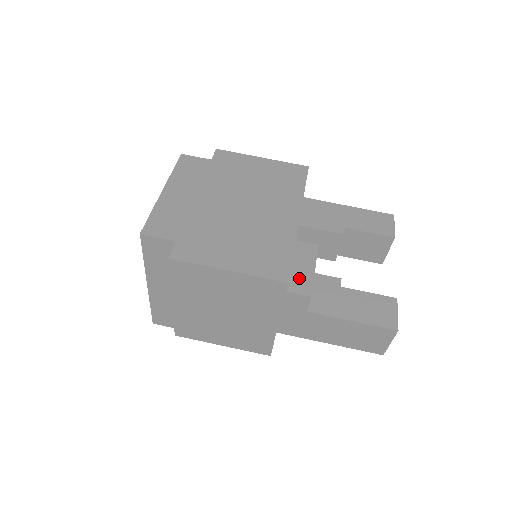
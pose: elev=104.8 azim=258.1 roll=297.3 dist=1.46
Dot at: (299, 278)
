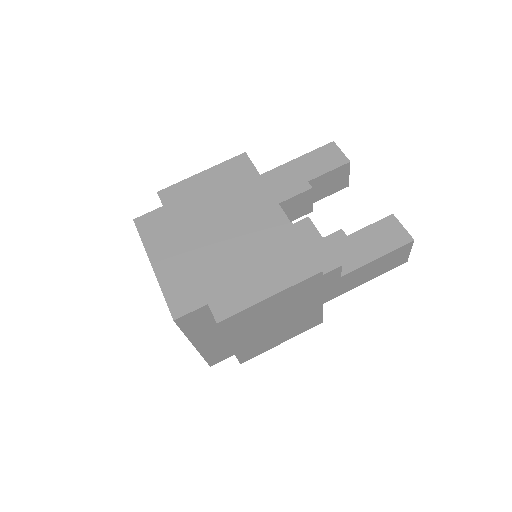
Dot at: (320, 257)
